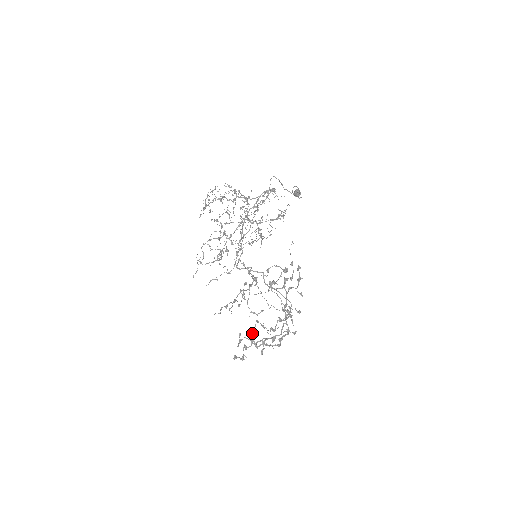
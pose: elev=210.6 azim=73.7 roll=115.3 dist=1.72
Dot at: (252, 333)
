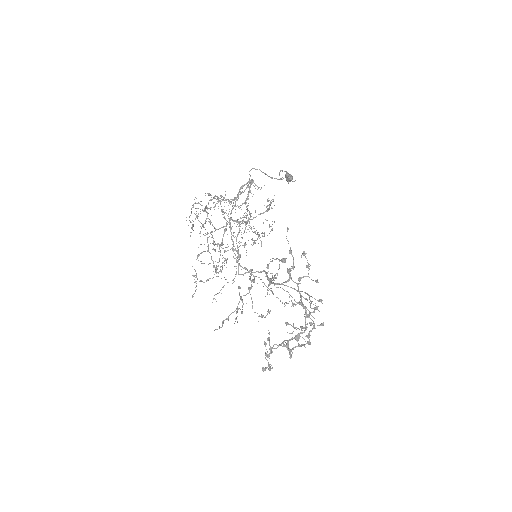
Dot at: (267, 338)
